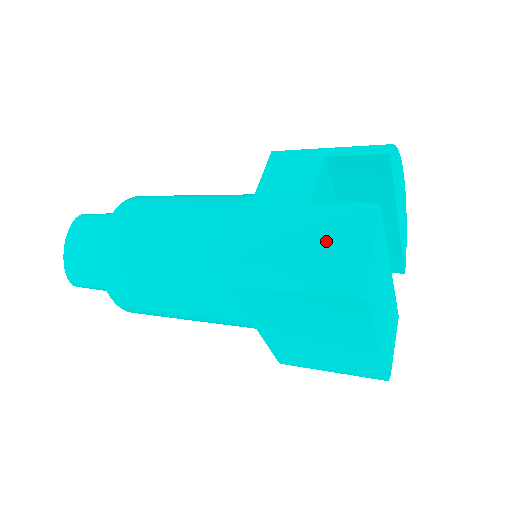
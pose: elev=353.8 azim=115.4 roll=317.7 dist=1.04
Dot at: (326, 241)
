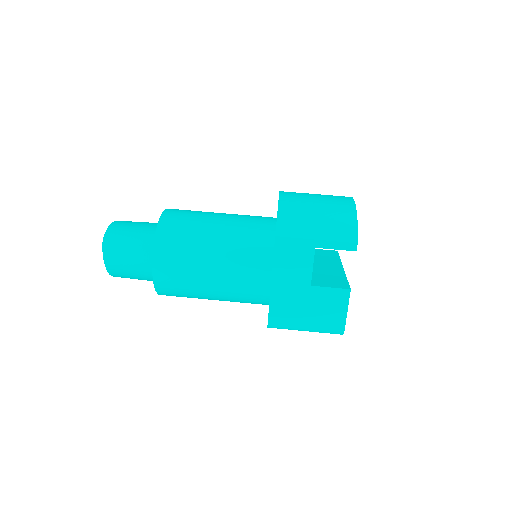
Dot at: (322, 313)
